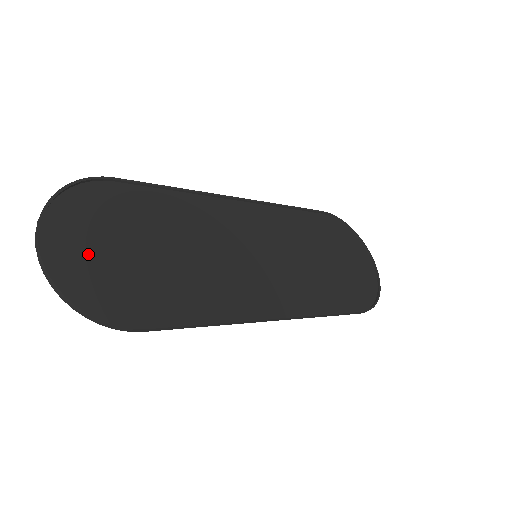
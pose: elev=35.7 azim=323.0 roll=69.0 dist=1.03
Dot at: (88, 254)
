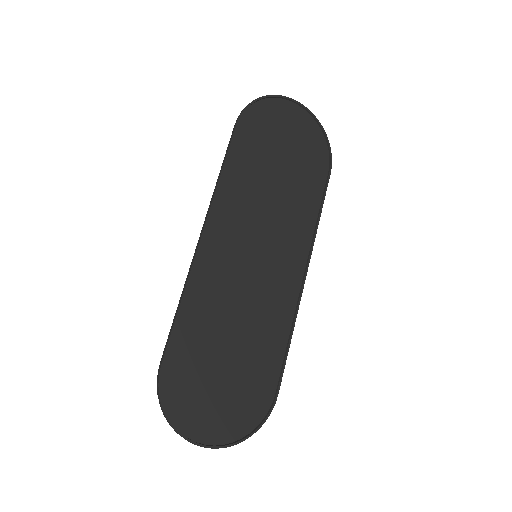
Dot at: (219, 413)
